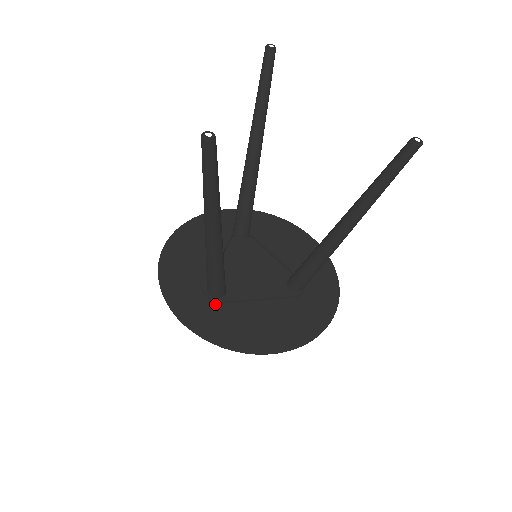
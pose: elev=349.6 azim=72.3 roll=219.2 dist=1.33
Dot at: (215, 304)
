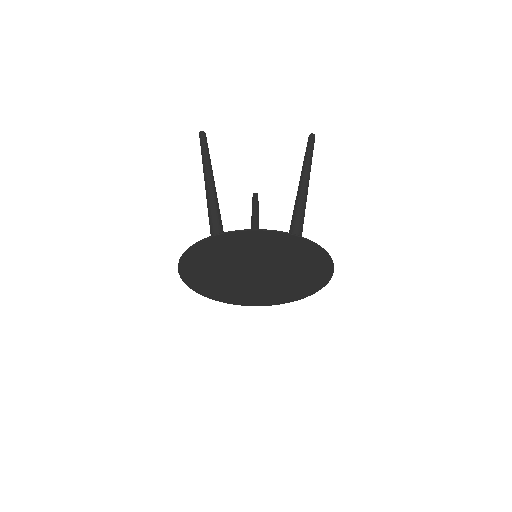
Dot at: (218, 257)
